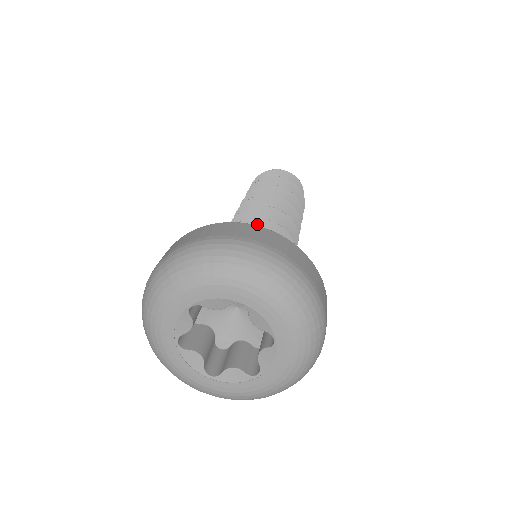
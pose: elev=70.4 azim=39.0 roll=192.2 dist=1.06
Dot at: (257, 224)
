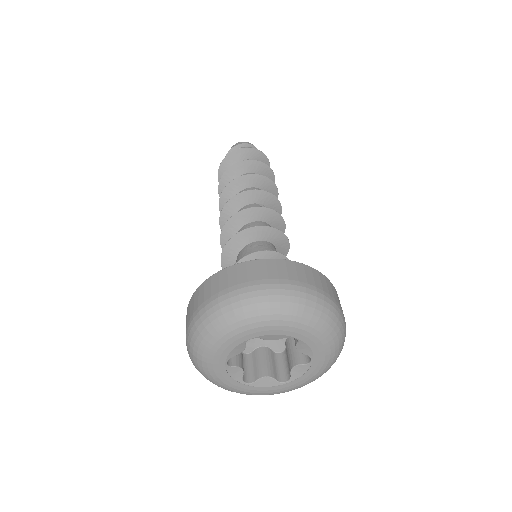
Dot at: (264, 231)
